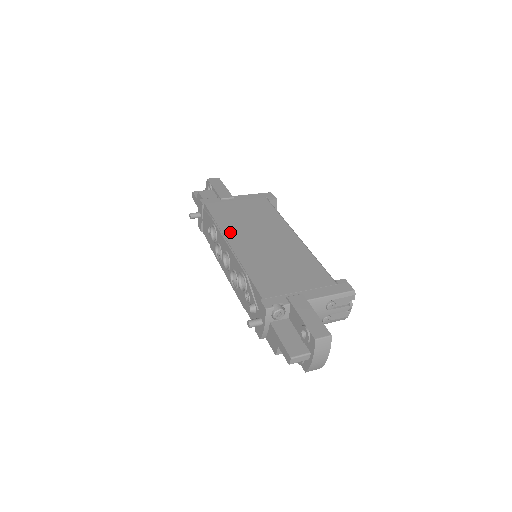
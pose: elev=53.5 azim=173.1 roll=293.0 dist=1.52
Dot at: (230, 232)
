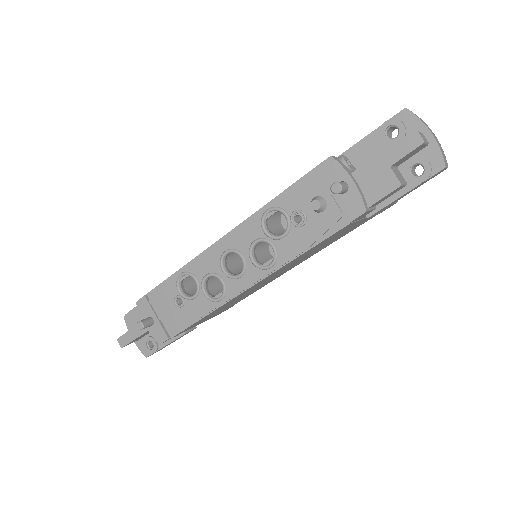
Dot at: occluded
